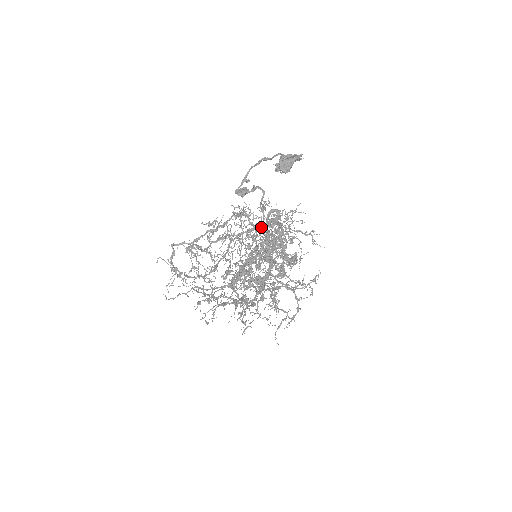
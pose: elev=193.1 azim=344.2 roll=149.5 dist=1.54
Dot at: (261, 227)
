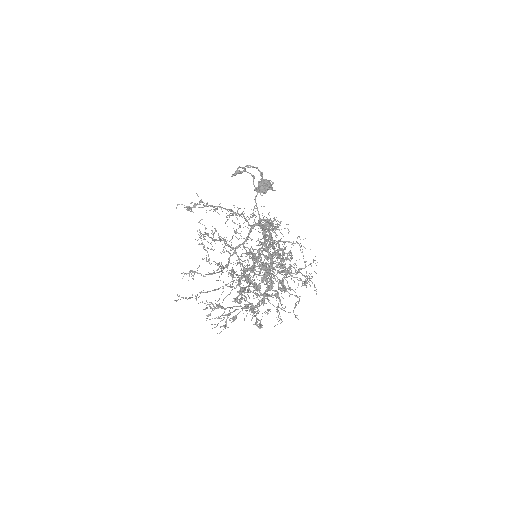
Dot at: (256, 224)
